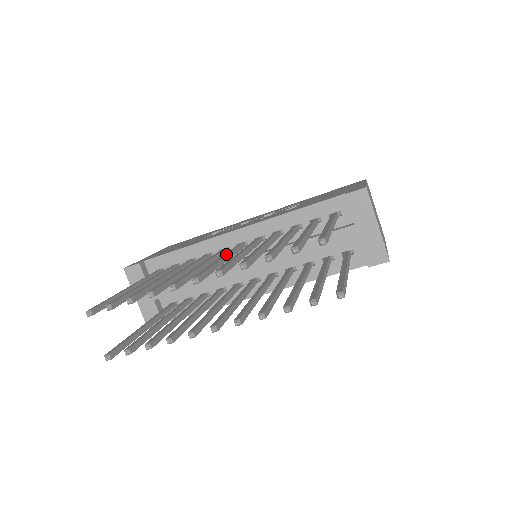
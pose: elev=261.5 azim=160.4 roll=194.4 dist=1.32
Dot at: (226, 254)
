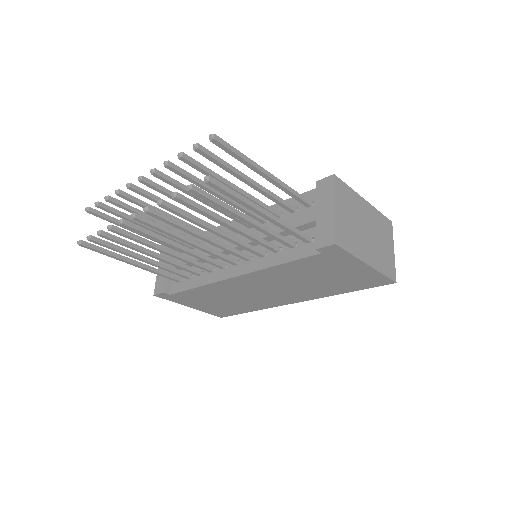
Dot at: occluded
